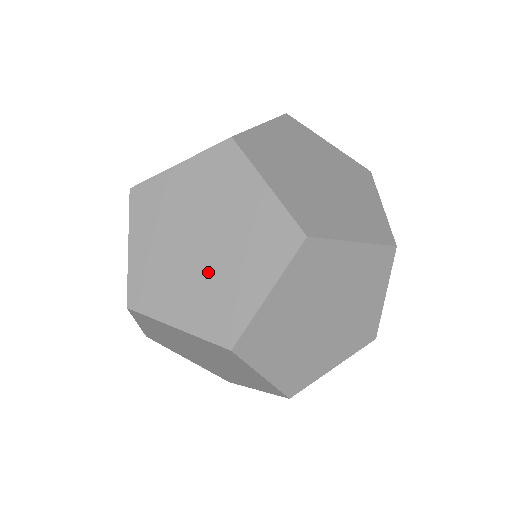
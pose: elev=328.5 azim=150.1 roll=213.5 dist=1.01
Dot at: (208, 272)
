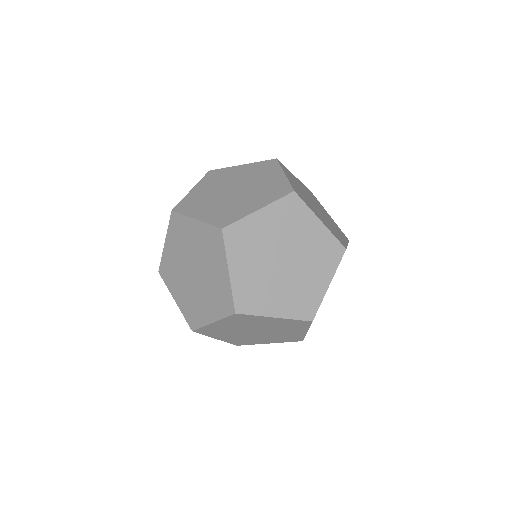
Dot at: (269, 335)
